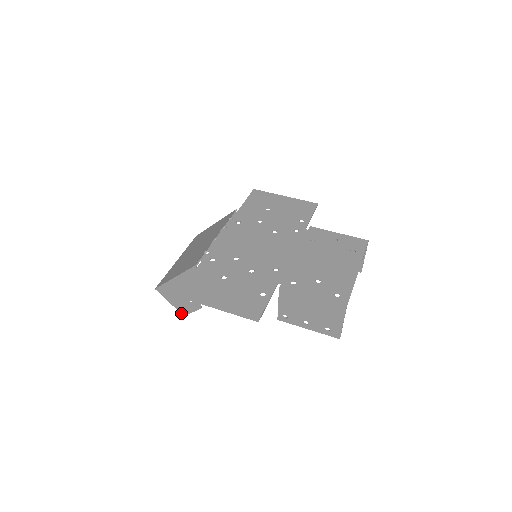
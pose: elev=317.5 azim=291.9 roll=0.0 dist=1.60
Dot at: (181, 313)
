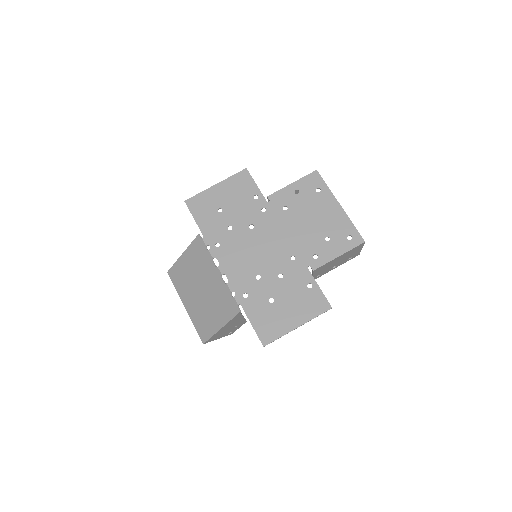
Dot at: occluded
